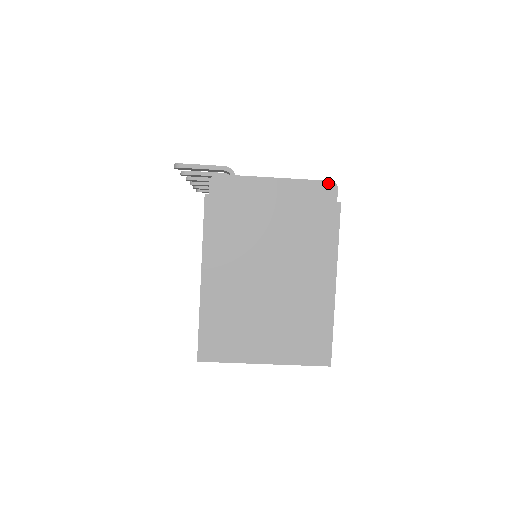
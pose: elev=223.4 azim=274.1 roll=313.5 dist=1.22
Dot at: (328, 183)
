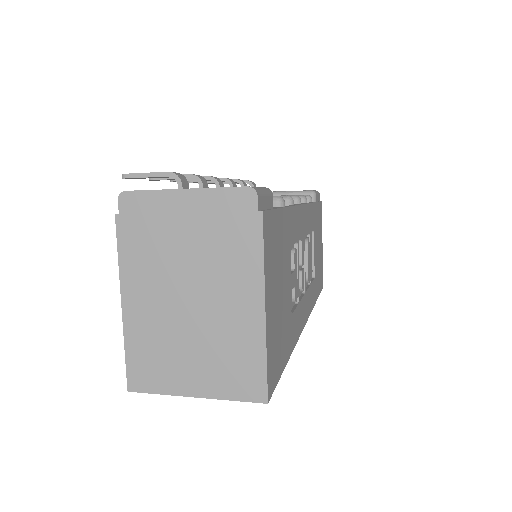
Dot at: (245, 189)
